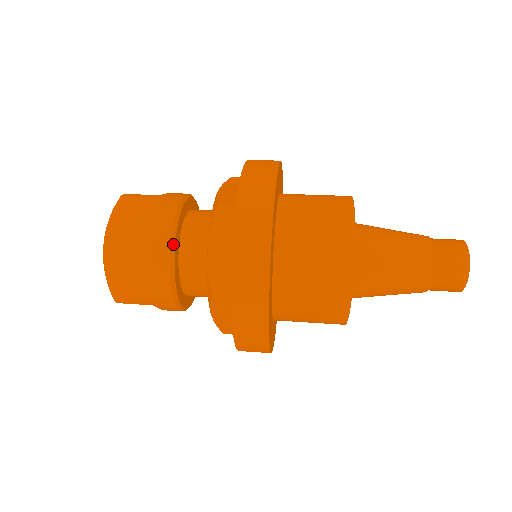
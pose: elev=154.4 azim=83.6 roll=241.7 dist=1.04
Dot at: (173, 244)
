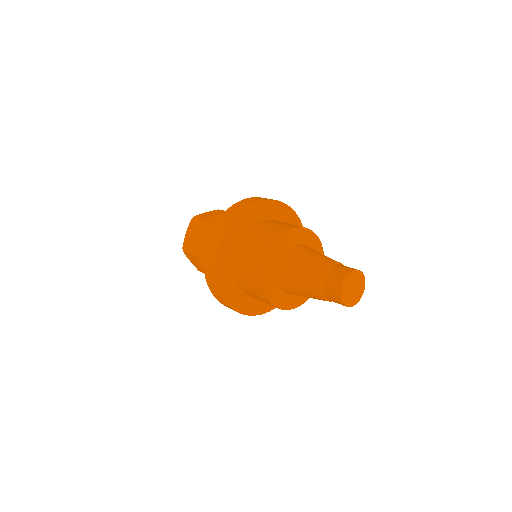
Dot at: (215, 222)
